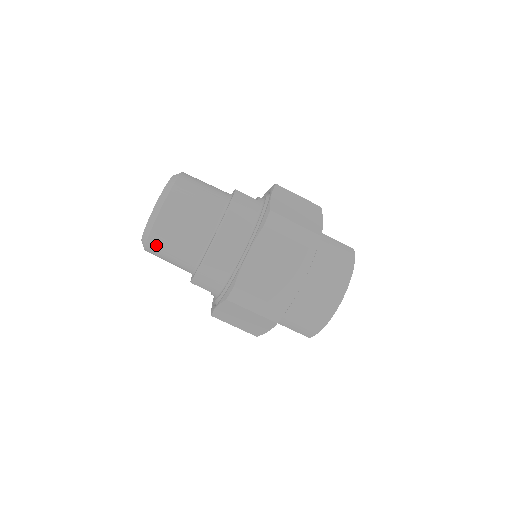
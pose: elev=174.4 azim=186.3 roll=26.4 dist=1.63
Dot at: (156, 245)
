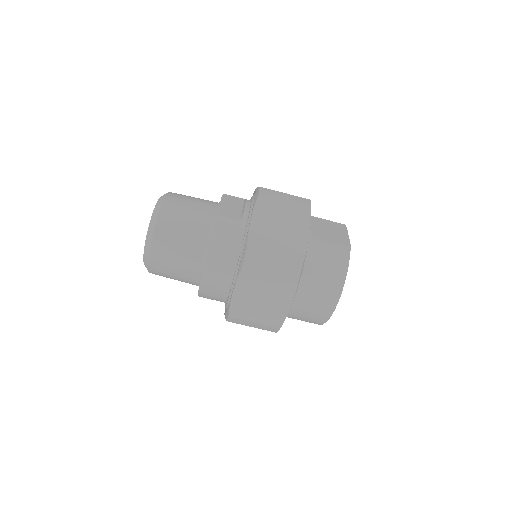
Dot at: occluded
